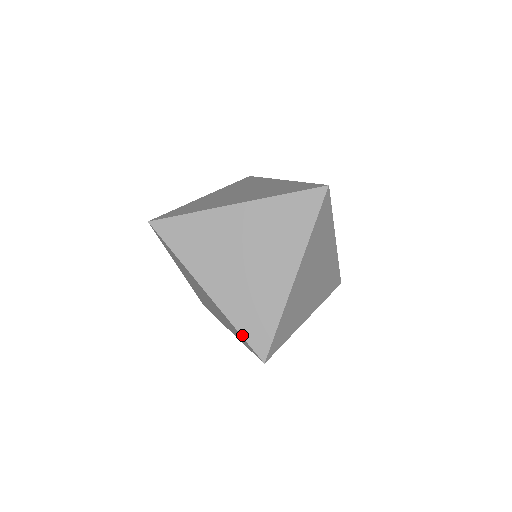
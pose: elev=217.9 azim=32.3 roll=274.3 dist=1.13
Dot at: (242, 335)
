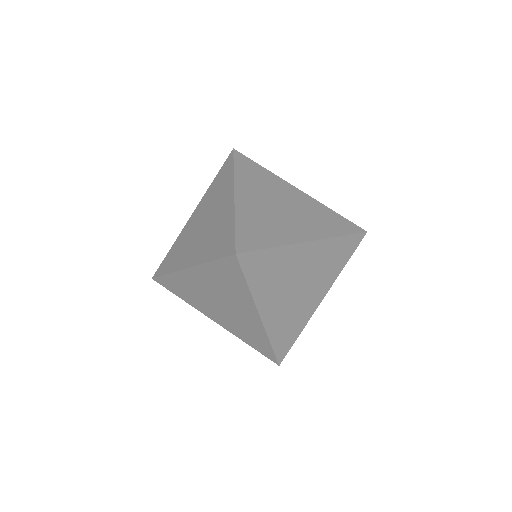
Dot at: (215, 259)
